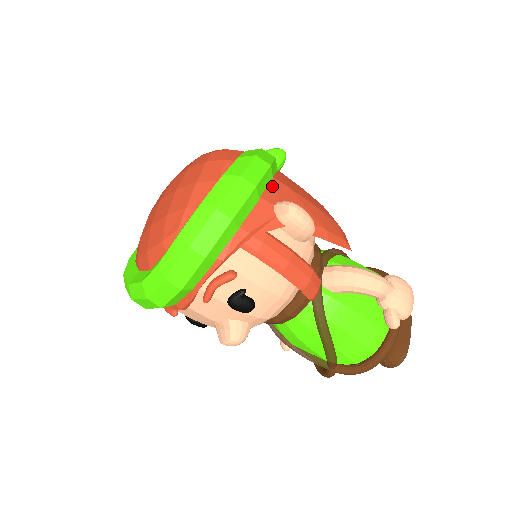
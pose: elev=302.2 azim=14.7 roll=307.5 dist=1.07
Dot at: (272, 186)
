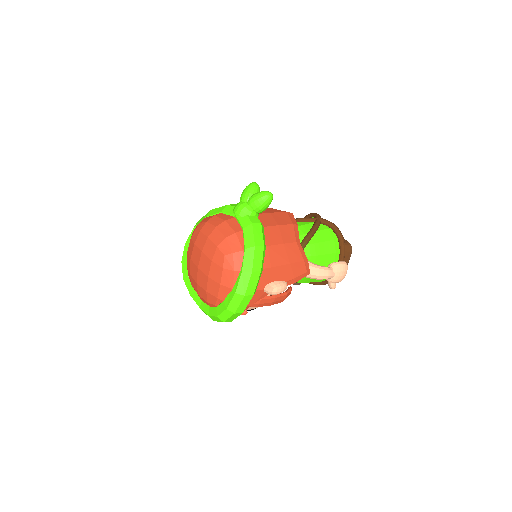
Dot at: (262, 277)
